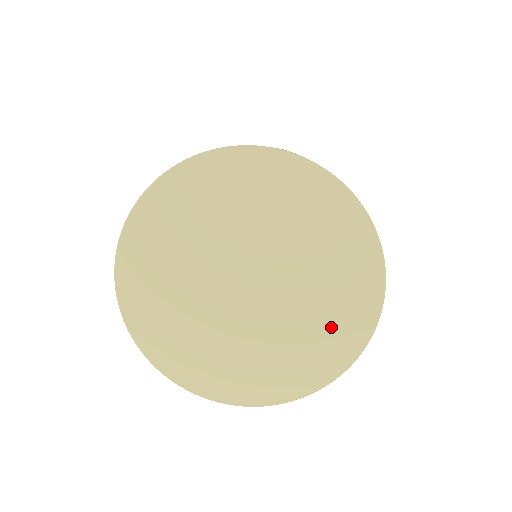
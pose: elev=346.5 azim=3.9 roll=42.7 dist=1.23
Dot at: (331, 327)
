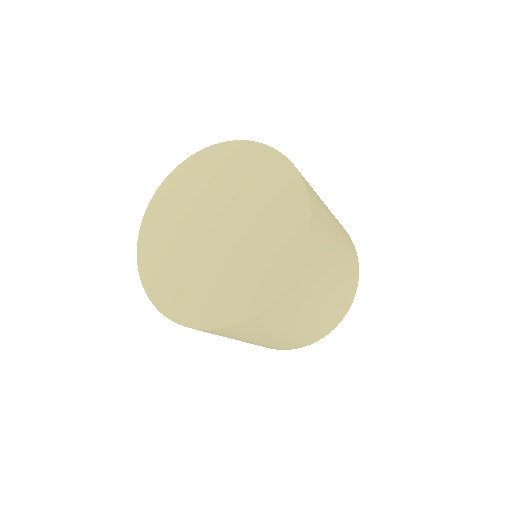
Dot at: (223, 296)
